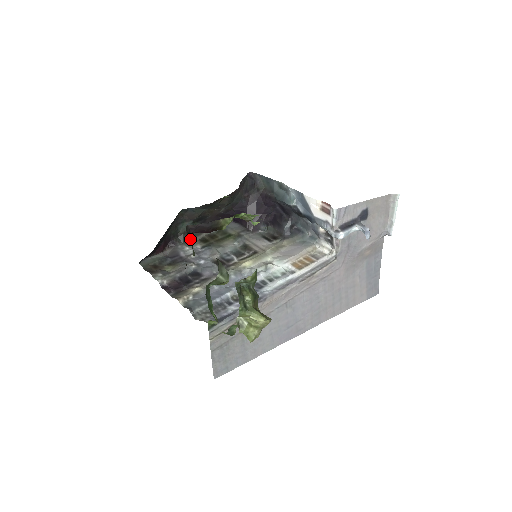
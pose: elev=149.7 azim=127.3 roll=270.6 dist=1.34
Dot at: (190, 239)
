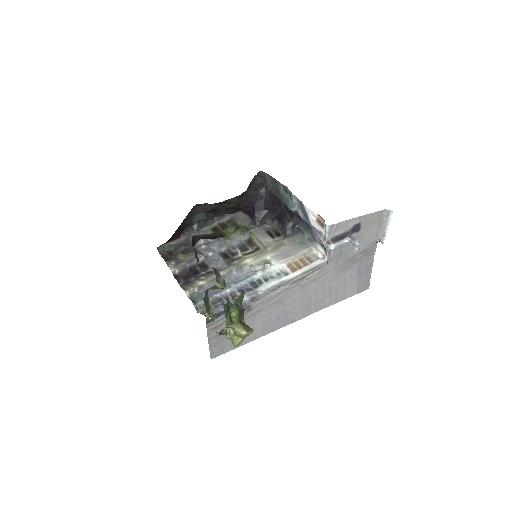
Dot at: (203, 227)
